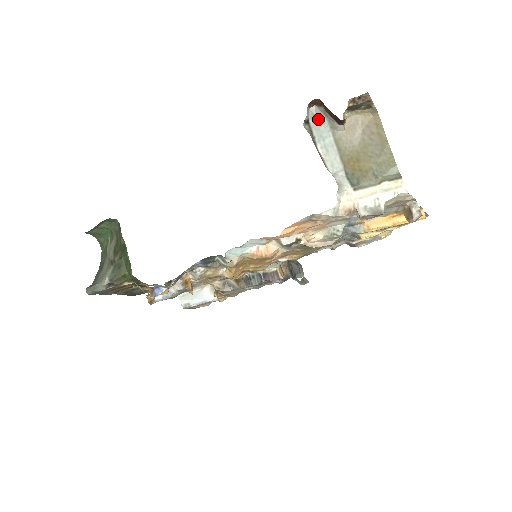
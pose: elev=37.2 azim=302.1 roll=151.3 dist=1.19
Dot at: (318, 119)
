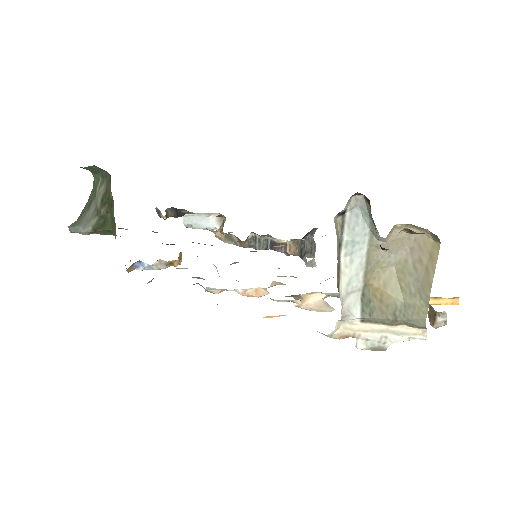
Dot at: (359, 214)
